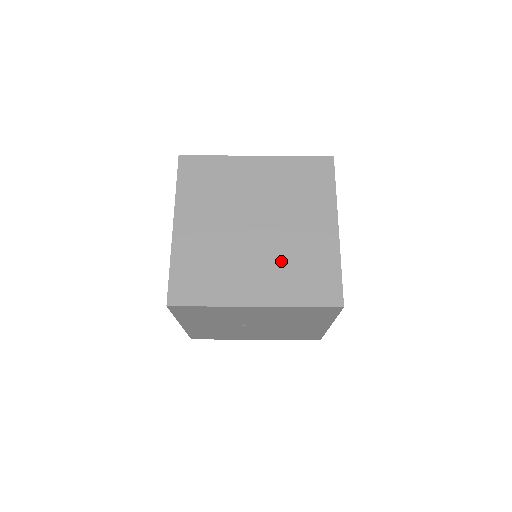
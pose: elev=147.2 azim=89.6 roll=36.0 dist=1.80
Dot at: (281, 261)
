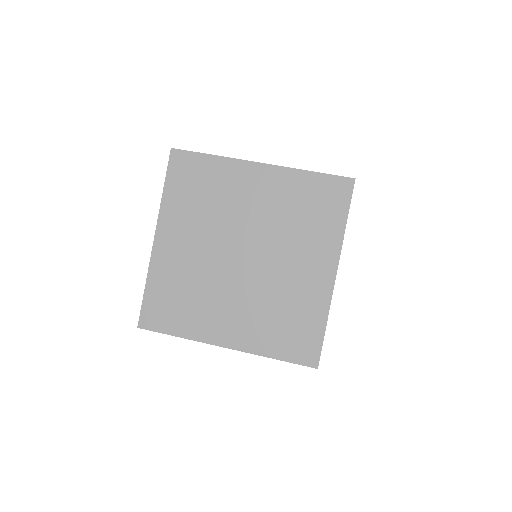
Dot at: (262, 303)
